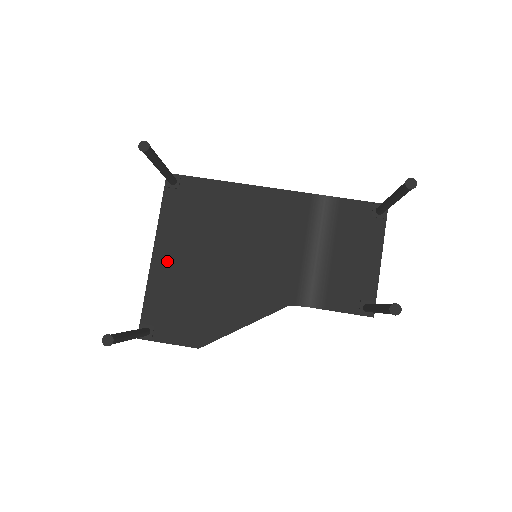
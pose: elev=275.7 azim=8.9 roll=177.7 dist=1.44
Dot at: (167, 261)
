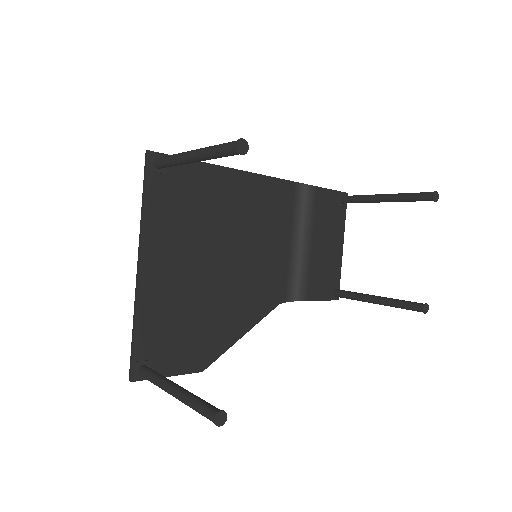
Dot at: (159, 274)
